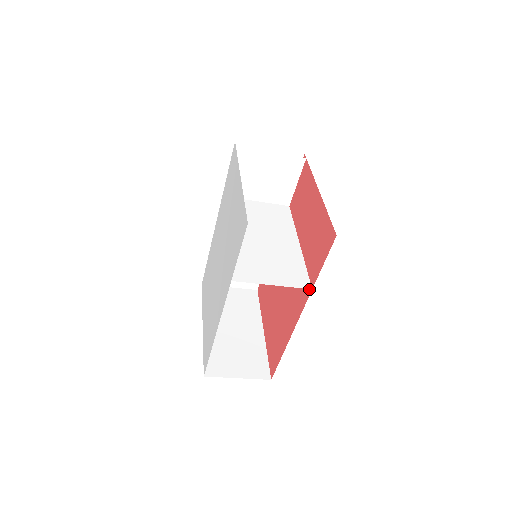
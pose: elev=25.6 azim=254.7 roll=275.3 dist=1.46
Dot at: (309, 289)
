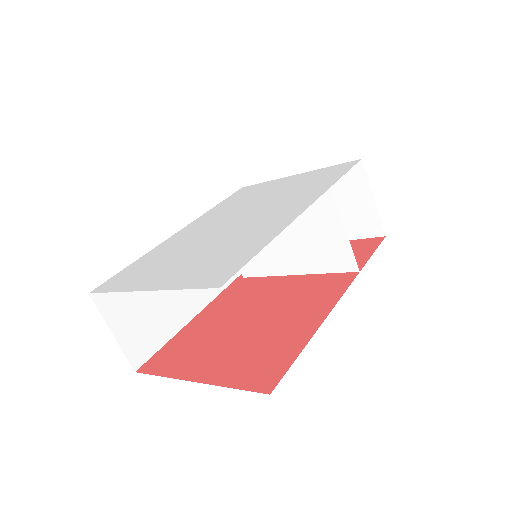
Dot at: (352, 275)
